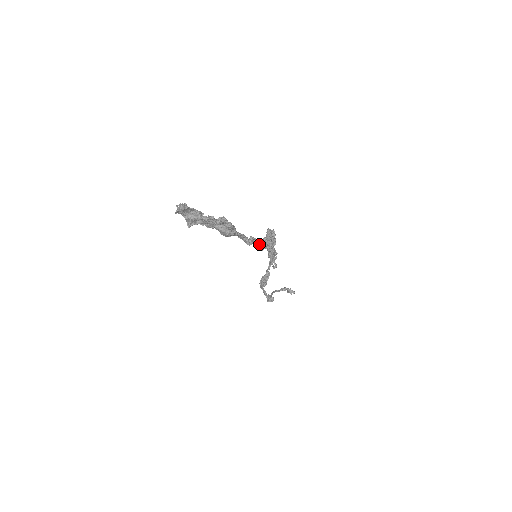
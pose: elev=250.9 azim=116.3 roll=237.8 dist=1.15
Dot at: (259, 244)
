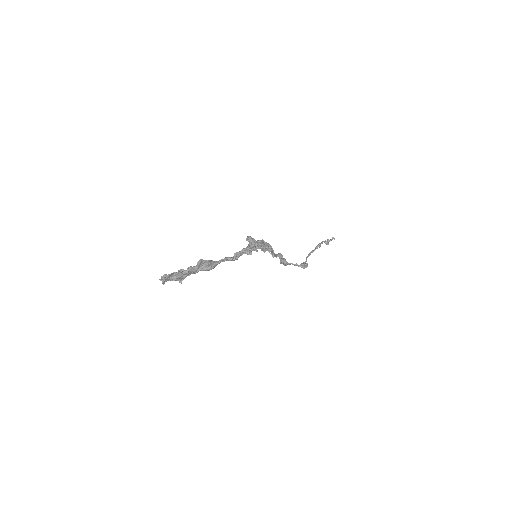
Dot at: (245, 253)
